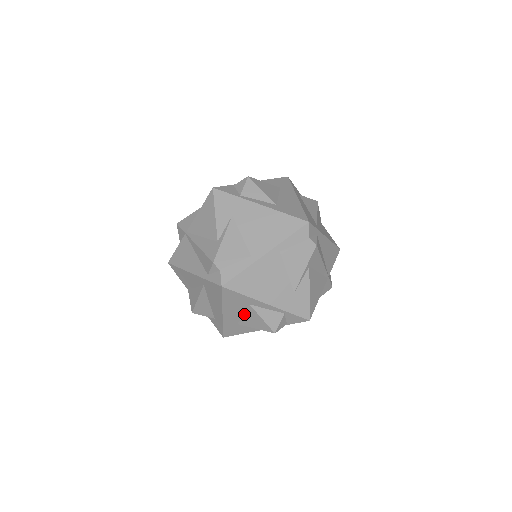
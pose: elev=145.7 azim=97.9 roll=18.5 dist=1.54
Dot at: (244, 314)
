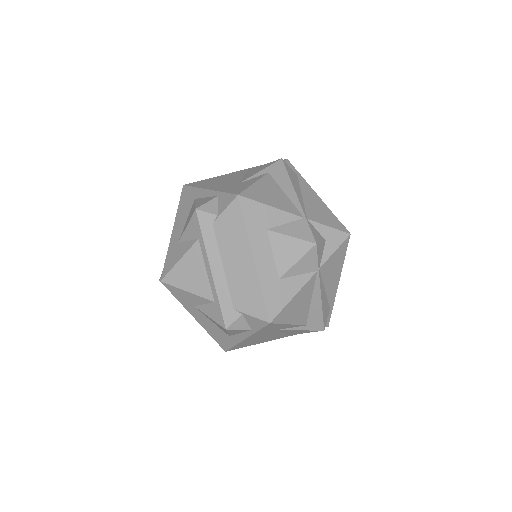
Dot at: occluded
